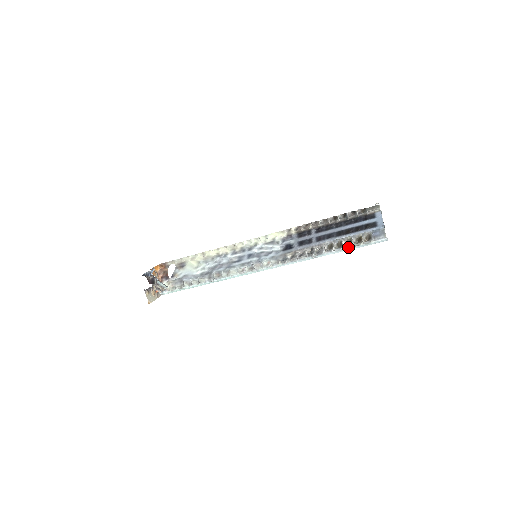
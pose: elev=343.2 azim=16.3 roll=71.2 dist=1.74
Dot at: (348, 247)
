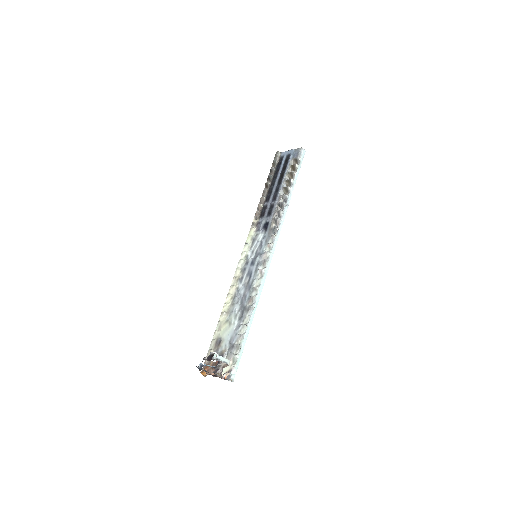
Dot at: (294, 177)
